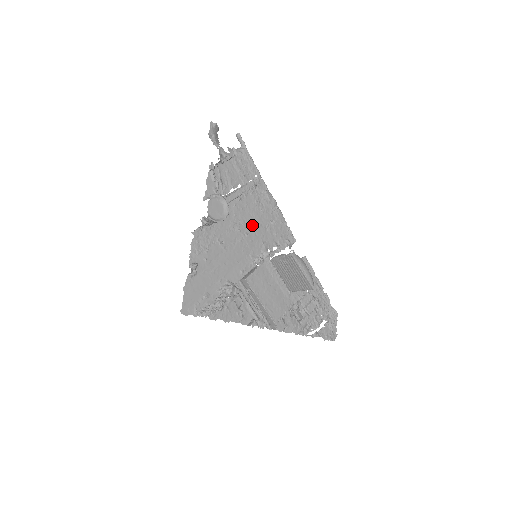
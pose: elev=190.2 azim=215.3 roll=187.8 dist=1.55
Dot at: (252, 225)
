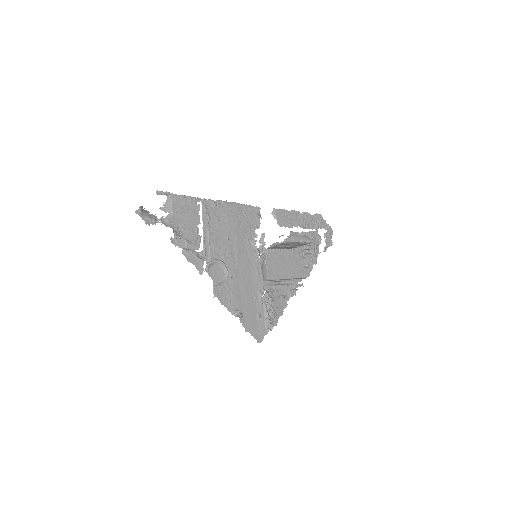
Dot at: (232, 239)
